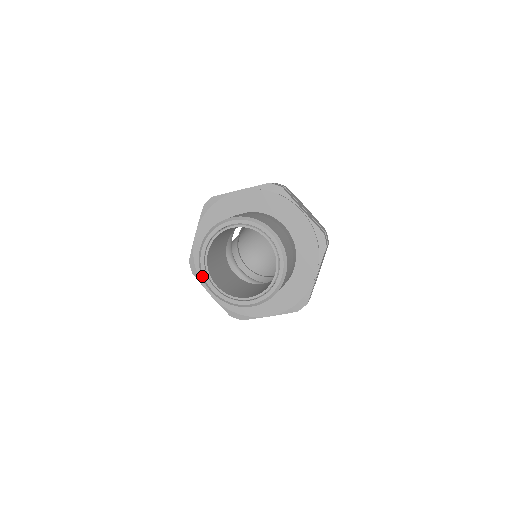
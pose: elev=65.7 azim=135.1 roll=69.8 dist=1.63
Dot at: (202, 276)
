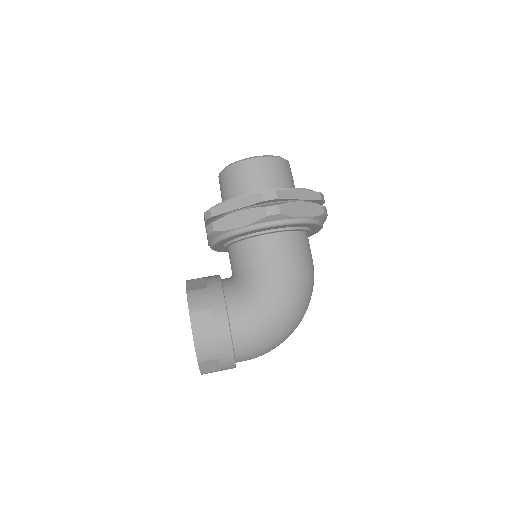
Dot at: occluded
